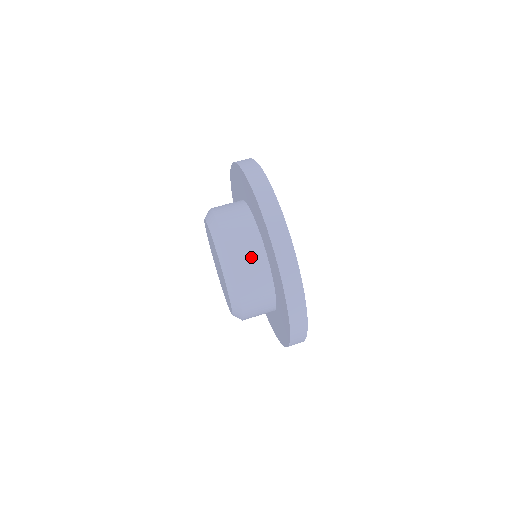
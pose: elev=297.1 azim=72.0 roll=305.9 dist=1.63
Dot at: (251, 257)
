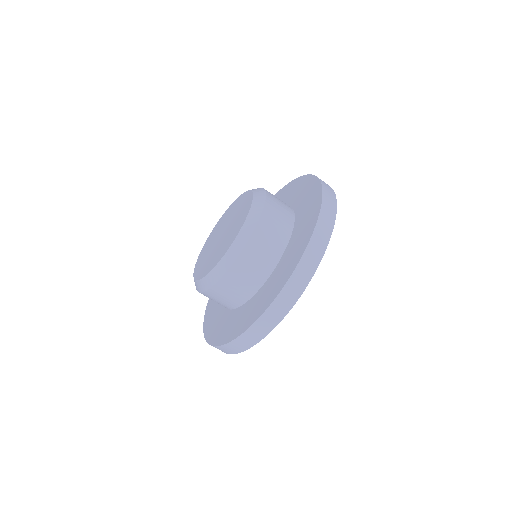
Dot at: (265, 254)
